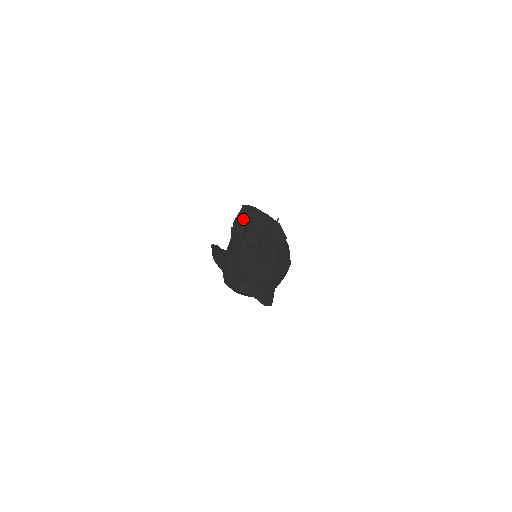
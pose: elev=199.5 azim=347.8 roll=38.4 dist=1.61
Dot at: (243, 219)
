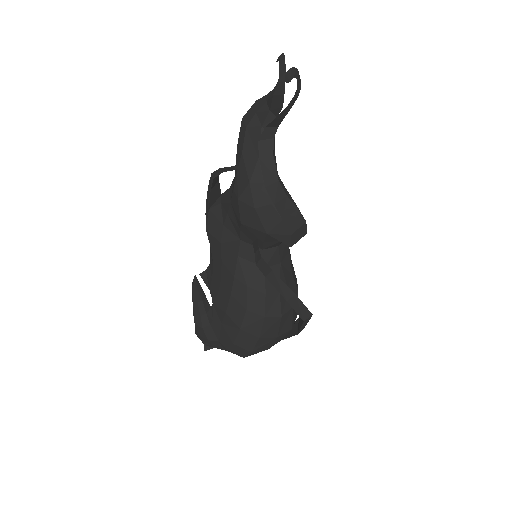
Dot at: occluded
